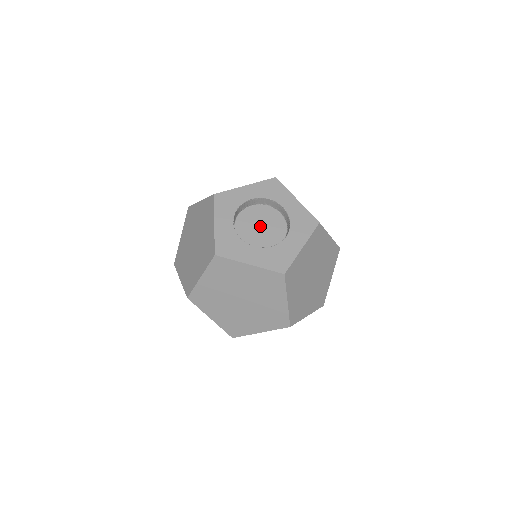
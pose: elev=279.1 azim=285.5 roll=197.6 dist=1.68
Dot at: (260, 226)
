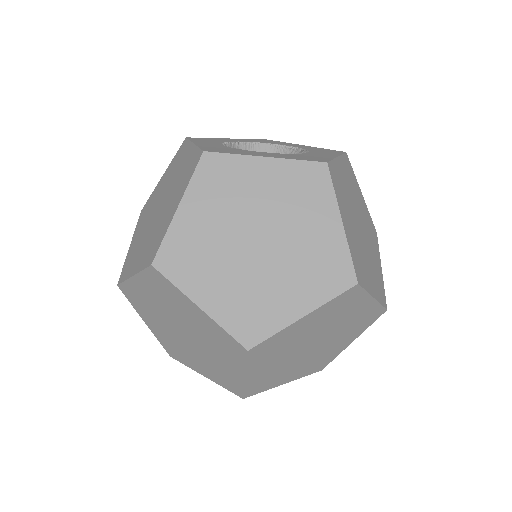
Dot at: occluded
